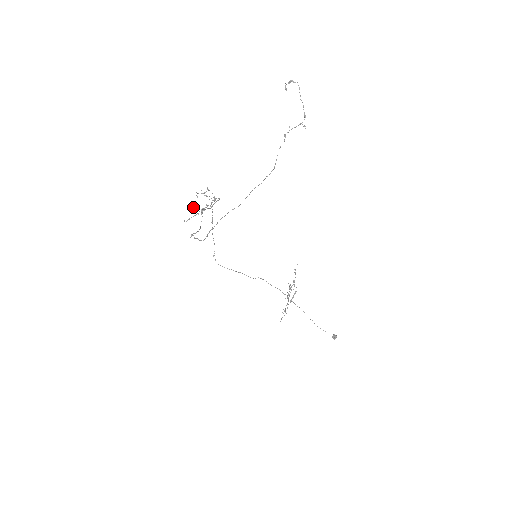
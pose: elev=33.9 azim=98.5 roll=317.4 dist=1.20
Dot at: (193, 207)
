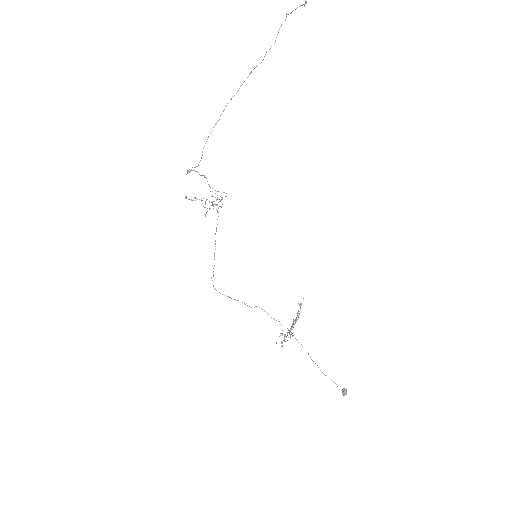
Dot at: occluded
